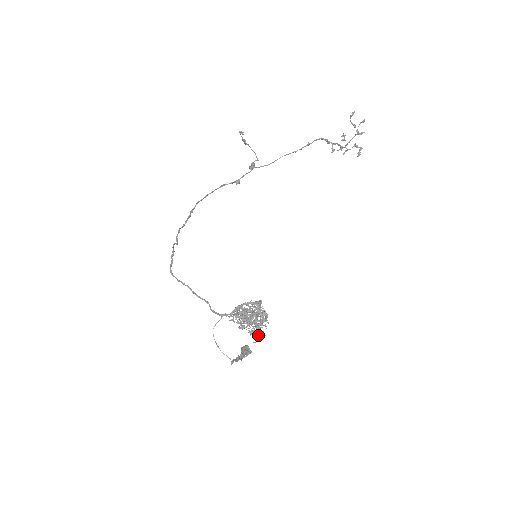
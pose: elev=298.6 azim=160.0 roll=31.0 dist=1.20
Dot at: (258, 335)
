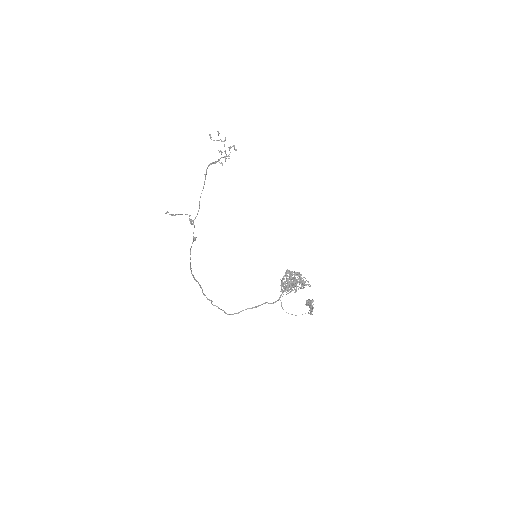
Dot at: (306, 285)
